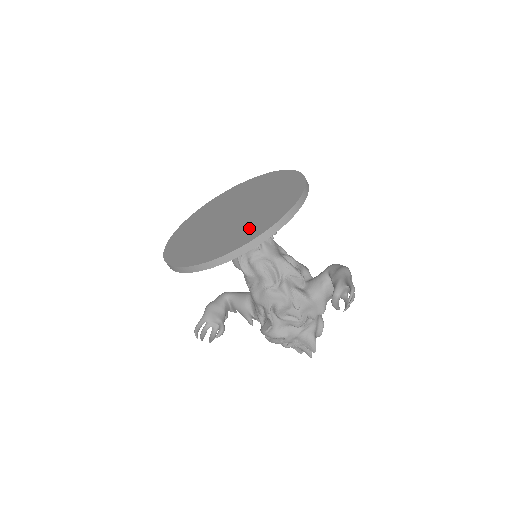
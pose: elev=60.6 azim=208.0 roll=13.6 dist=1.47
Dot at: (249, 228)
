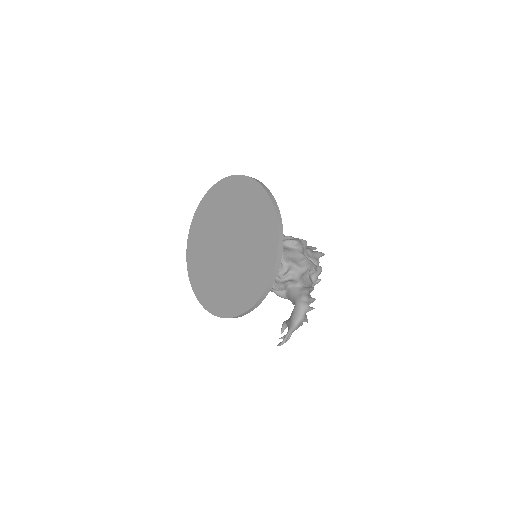
Dot at: (215, 292)
